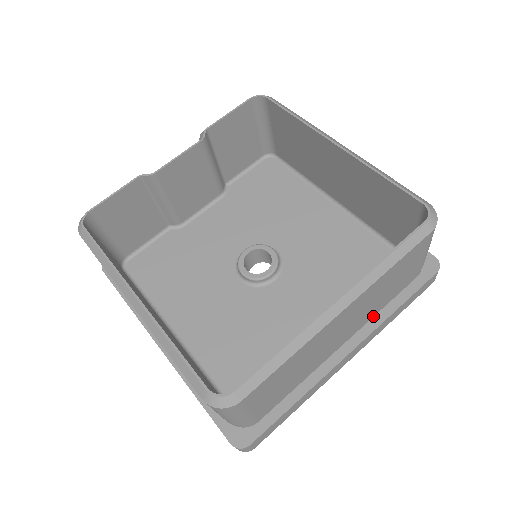
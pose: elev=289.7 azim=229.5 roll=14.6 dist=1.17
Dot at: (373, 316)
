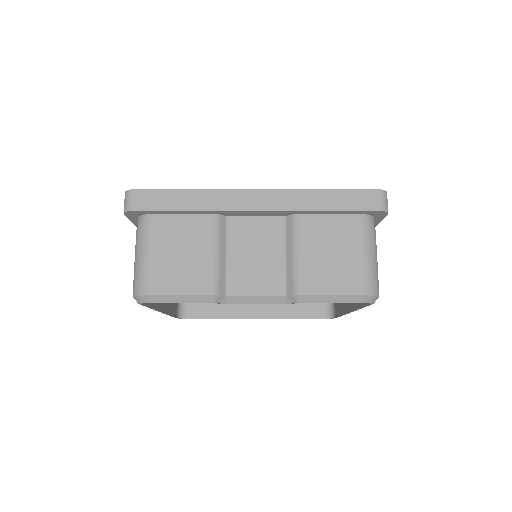
Dot at: occluded
